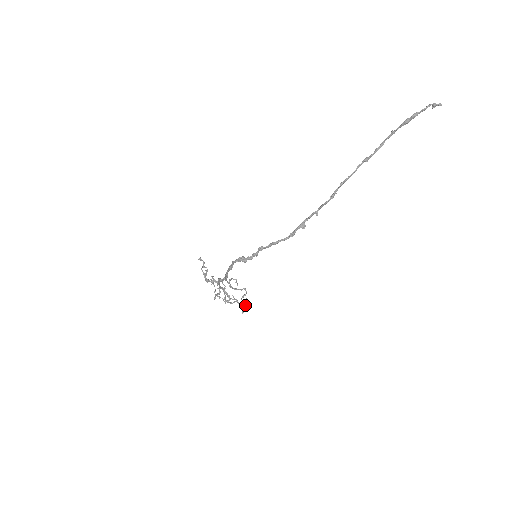
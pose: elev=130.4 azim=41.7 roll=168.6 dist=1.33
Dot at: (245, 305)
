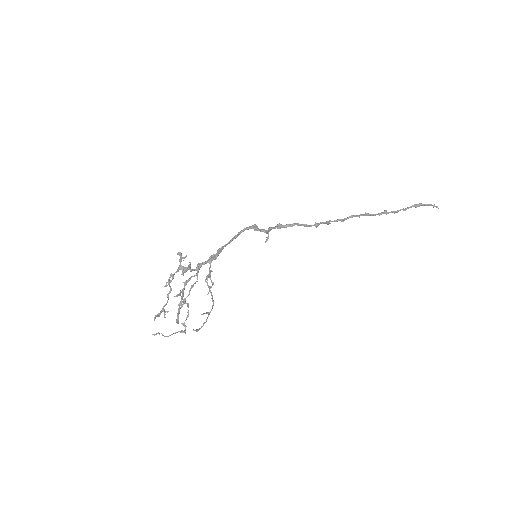
Dot at: (199, 328)
